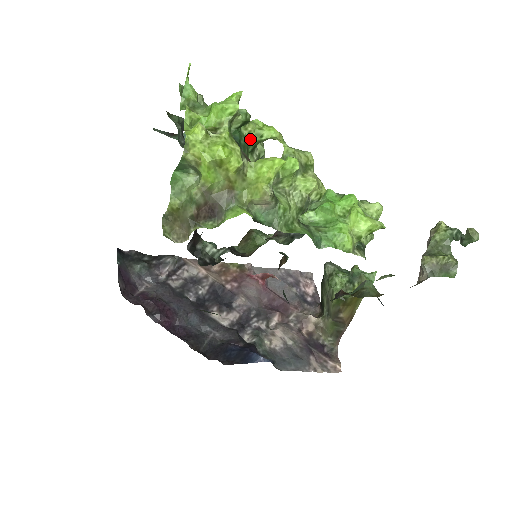
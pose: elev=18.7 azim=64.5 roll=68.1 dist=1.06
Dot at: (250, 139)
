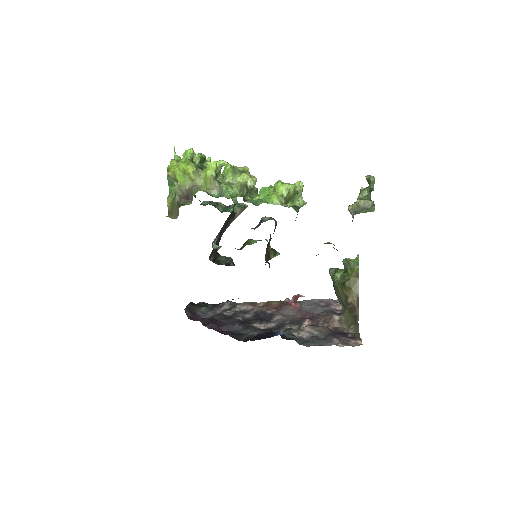
Dot at: occluded
